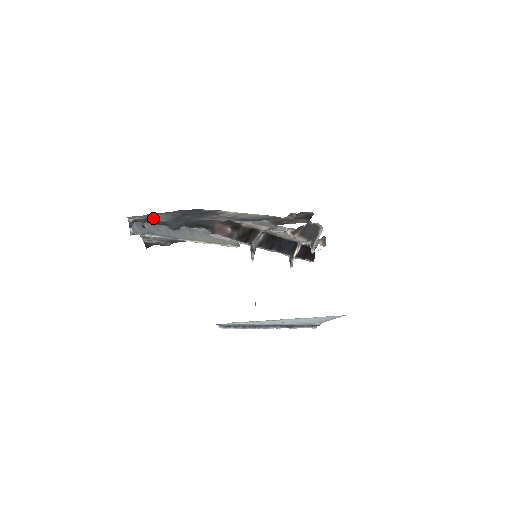
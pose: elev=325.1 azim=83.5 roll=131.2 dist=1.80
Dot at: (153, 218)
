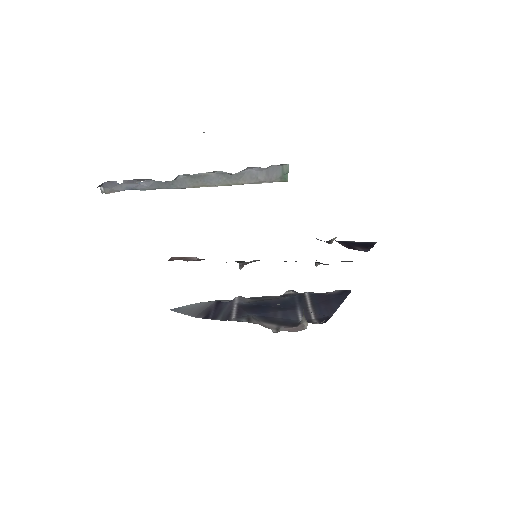
Dot at: occluded
